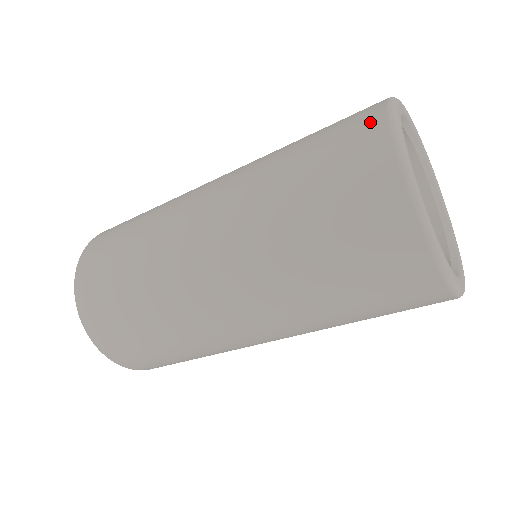
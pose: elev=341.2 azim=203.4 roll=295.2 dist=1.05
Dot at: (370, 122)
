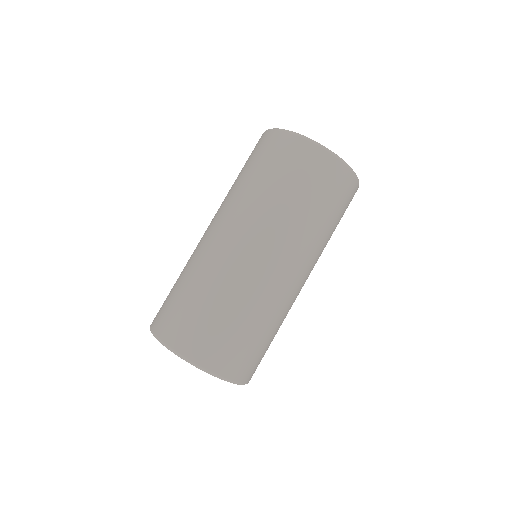
Dot at: occluded
